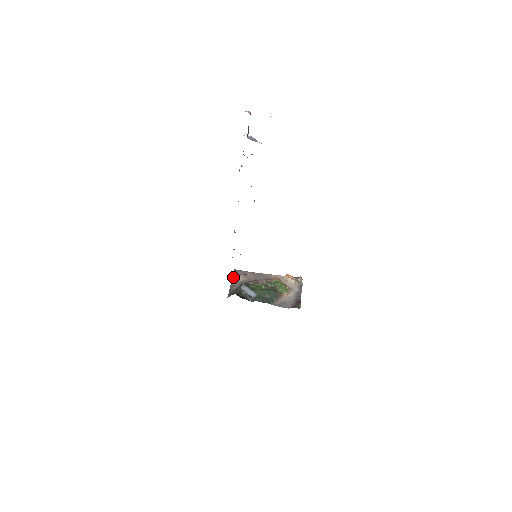
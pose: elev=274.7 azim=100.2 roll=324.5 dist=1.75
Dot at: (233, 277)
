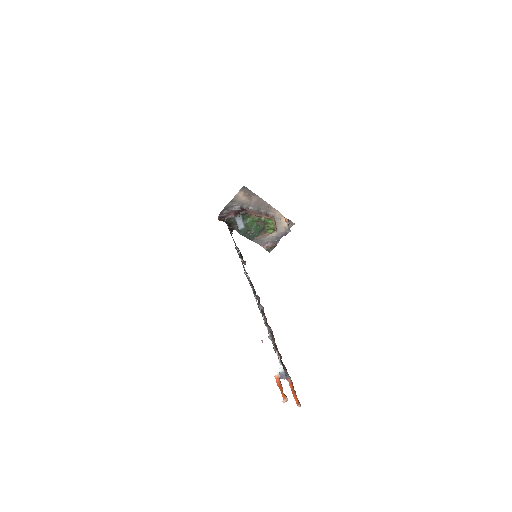
Dot at: (237, 194)
